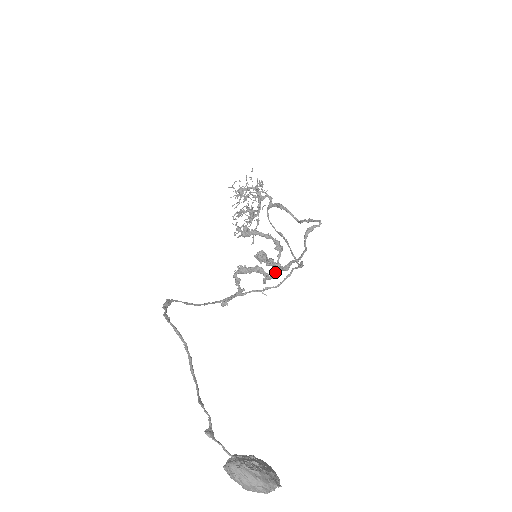
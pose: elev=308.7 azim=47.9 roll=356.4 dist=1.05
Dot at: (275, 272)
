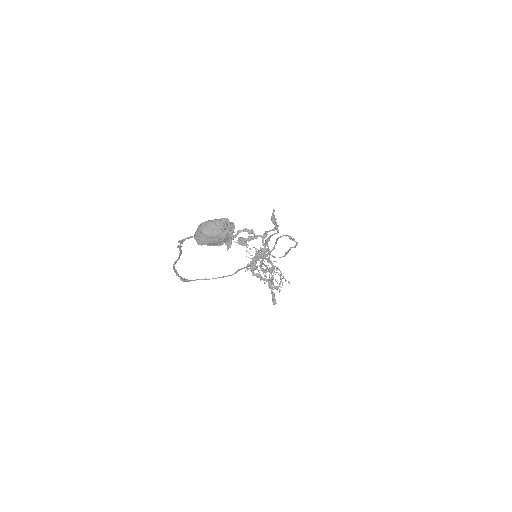
Dot at: (263, 244)
